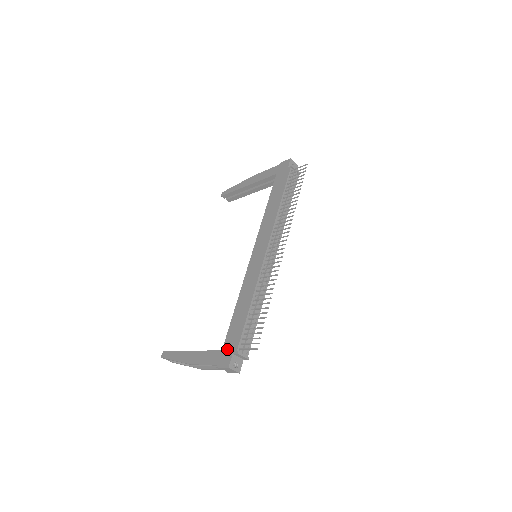
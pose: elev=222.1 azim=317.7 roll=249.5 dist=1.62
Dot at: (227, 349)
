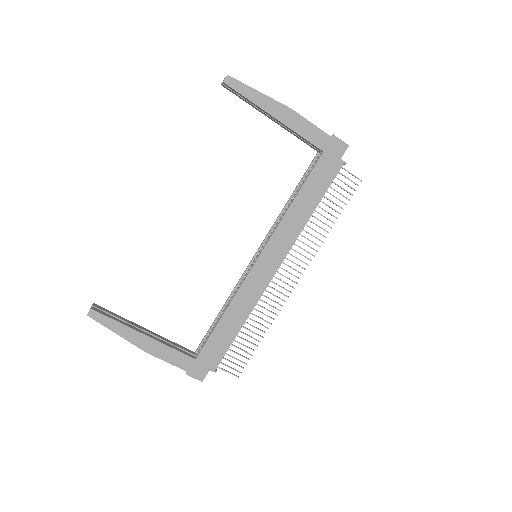
Dot at: (203, 362)
